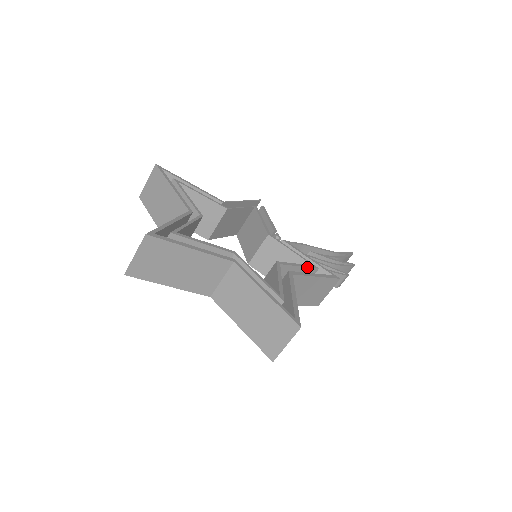
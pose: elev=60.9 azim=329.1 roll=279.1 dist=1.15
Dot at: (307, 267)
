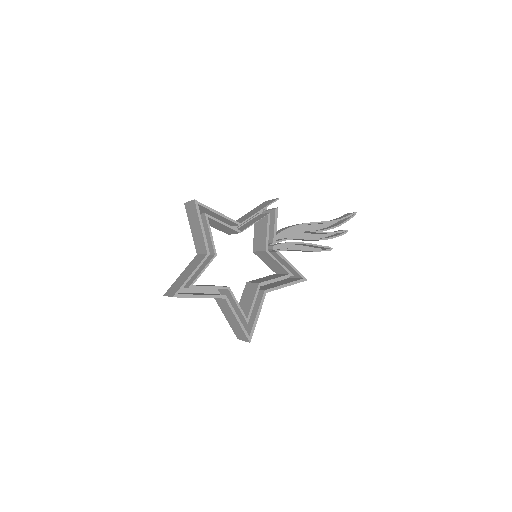
Dot at: (283, 278)
